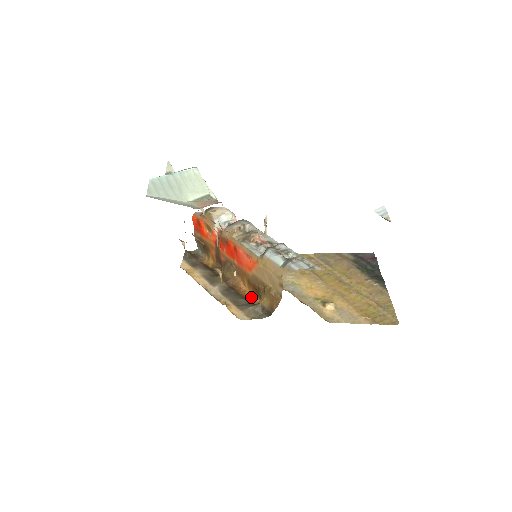
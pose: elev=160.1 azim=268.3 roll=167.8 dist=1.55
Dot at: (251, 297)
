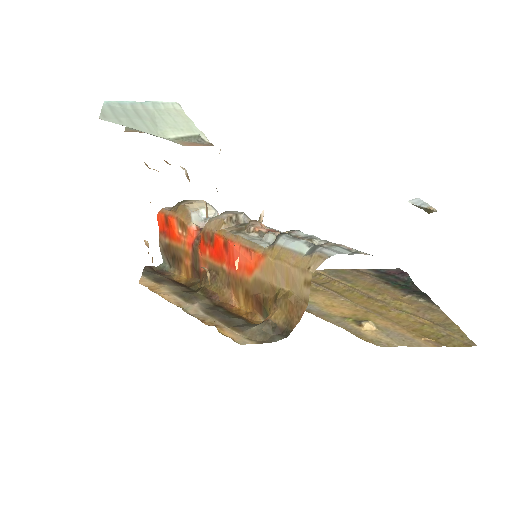
Dot at: (250, 316)
